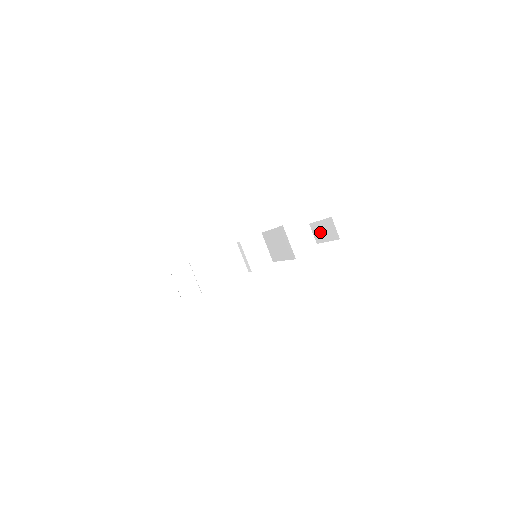
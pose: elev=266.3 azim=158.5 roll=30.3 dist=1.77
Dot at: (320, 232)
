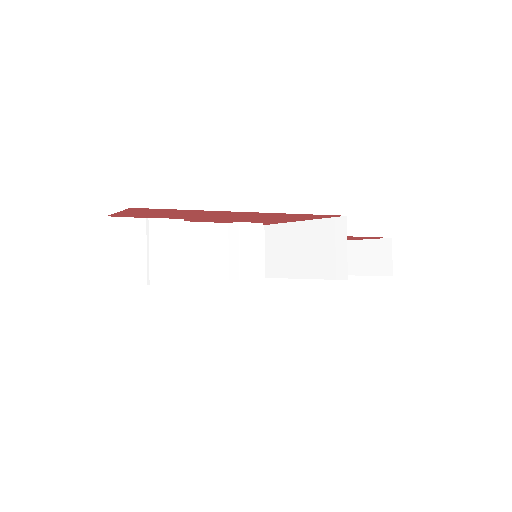
Dot at: (348, 258)
